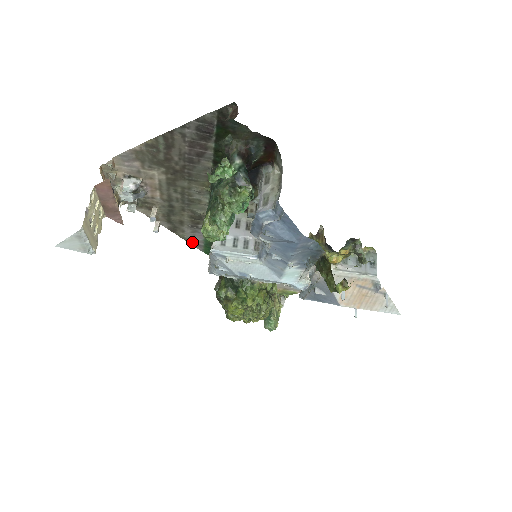
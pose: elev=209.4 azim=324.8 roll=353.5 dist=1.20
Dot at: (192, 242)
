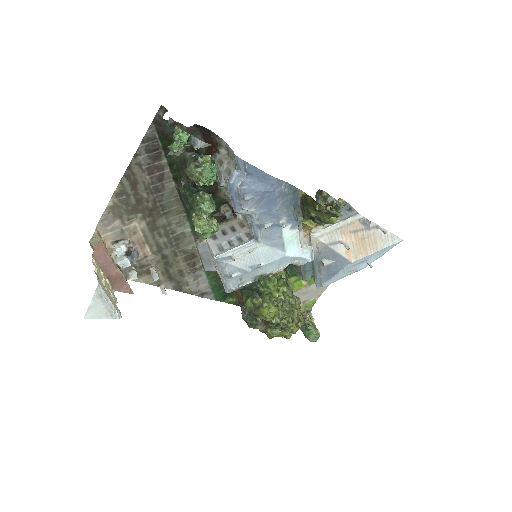
Dot at: (200, 293)
